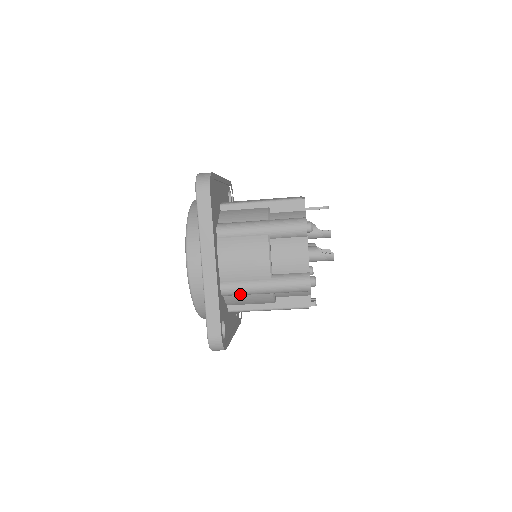
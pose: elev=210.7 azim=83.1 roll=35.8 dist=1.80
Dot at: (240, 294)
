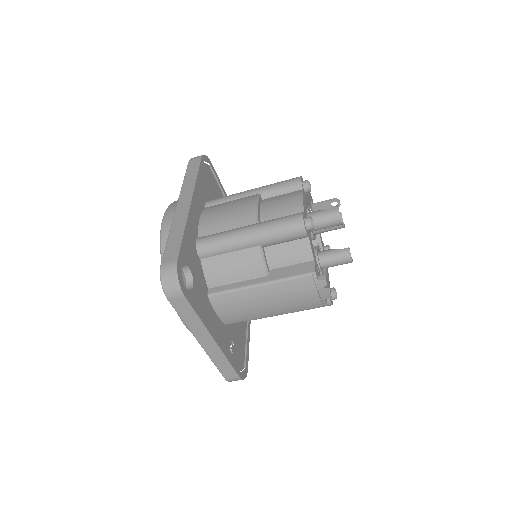
Dot at: (219, 247)
